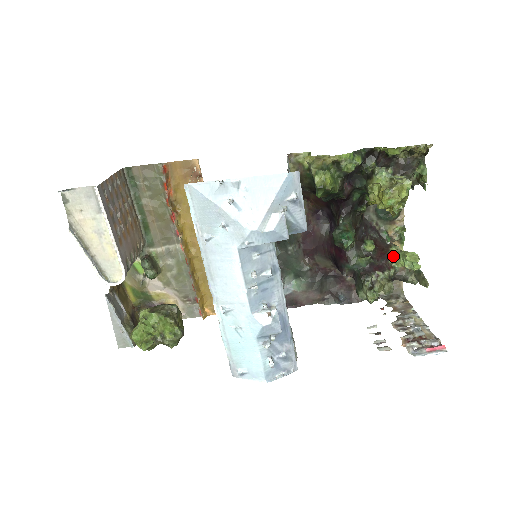
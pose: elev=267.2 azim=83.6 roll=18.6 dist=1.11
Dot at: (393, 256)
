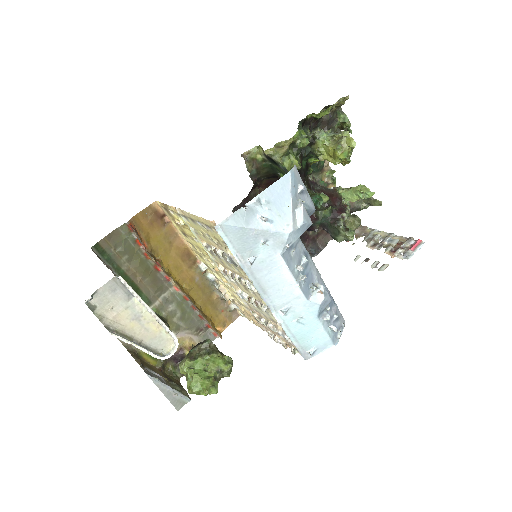
Dot at: (344, 196)
